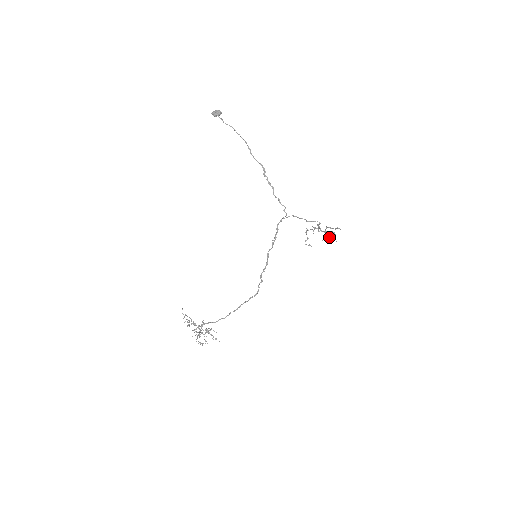
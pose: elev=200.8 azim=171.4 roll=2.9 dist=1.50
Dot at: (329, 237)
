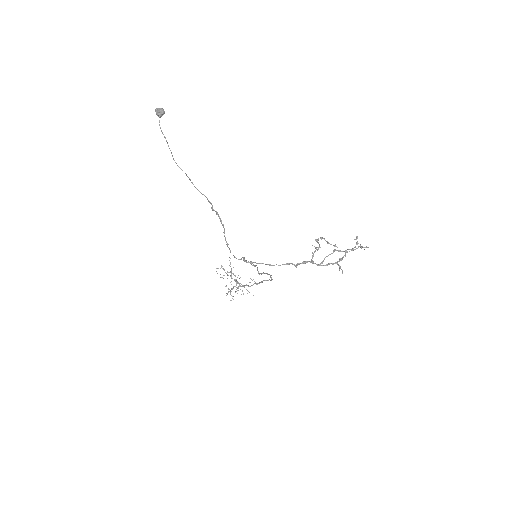
Dot at: (340, 259)
